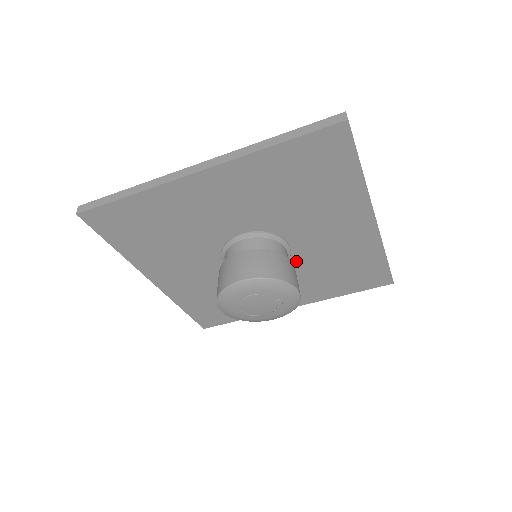
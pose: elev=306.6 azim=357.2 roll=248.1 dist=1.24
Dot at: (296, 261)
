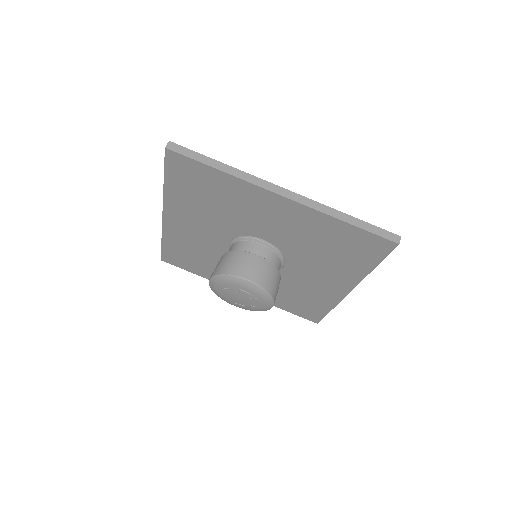
Dot at: (288, 251)
